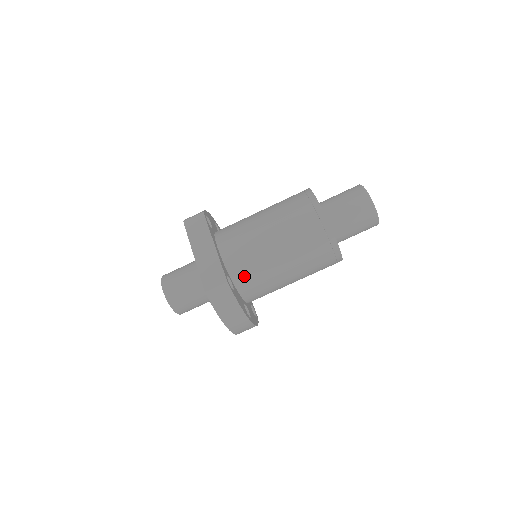
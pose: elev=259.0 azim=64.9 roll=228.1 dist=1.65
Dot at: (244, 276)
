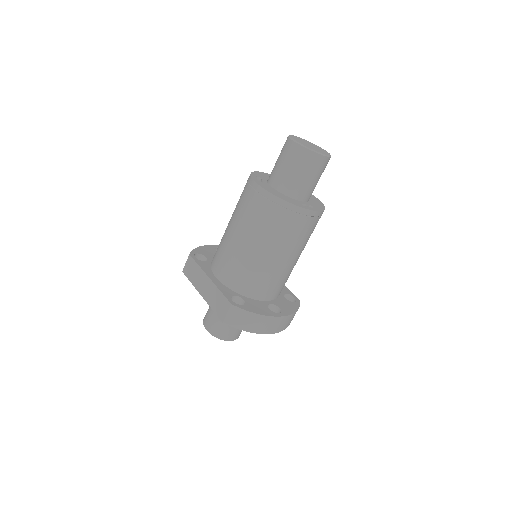
Dot at: (248, 286)
